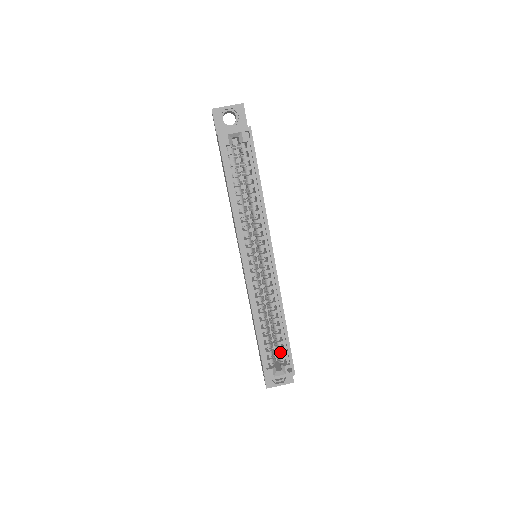
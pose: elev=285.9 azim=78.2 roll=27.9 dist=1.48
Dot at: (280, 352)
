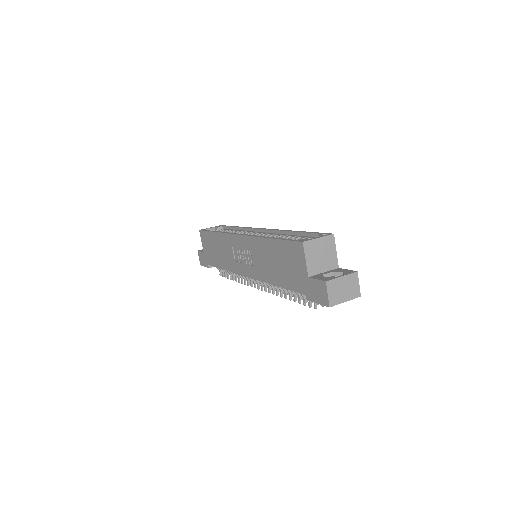
Dot at: occluded
